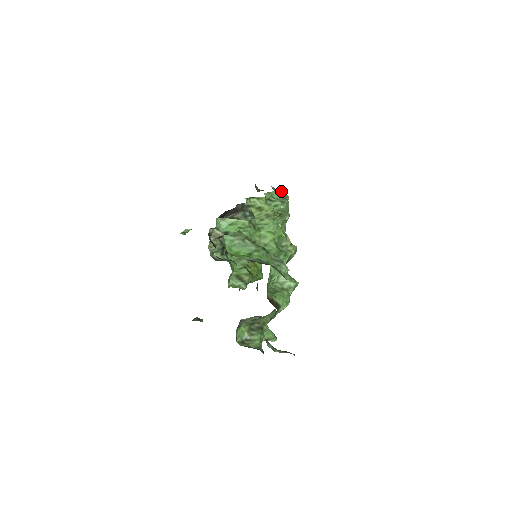
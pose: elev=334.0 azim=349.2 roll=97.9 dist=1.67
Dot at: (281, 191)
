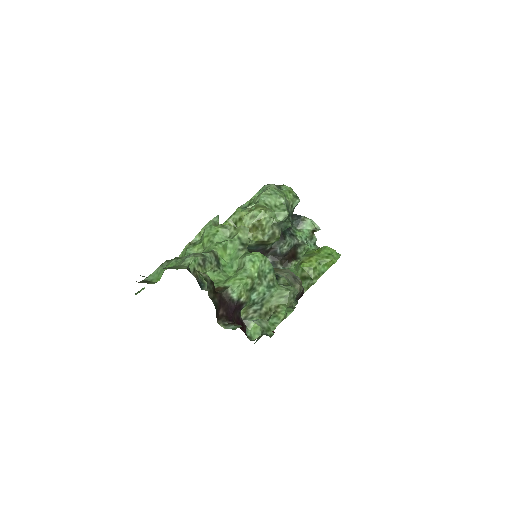
Dot at: (262, 187)
